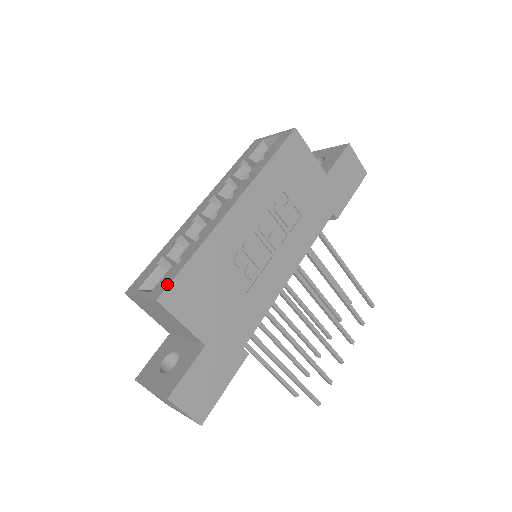
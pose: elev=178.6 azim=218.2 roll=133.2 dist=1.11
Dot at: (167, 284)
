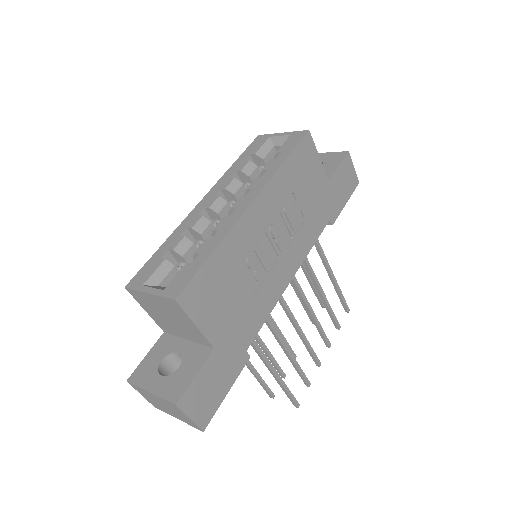
Dot at: (185, 283)
